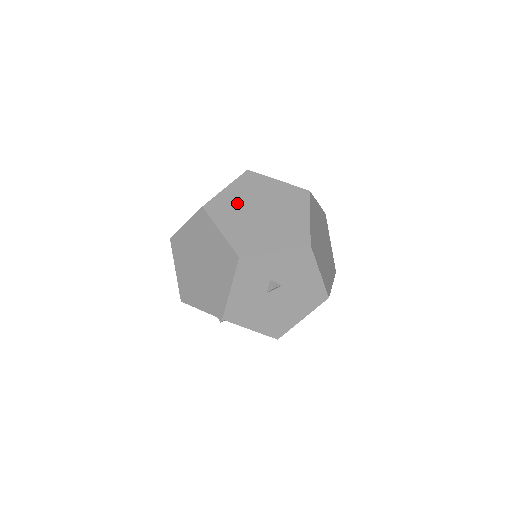
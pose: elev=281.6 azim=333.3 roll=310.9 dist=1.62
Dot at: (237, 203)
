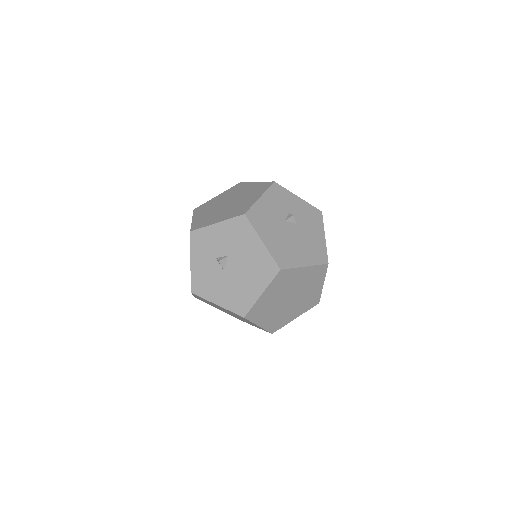
Dot at: occluded
